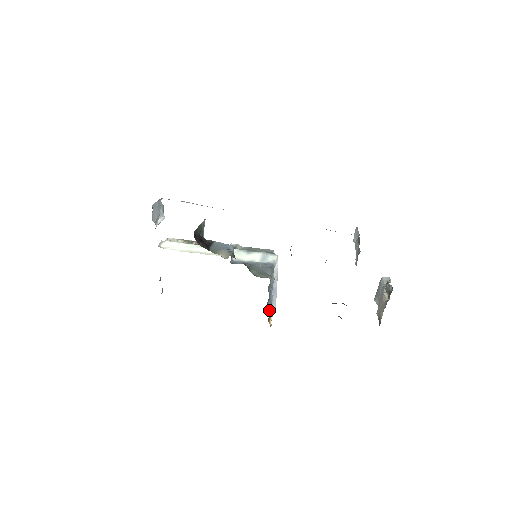
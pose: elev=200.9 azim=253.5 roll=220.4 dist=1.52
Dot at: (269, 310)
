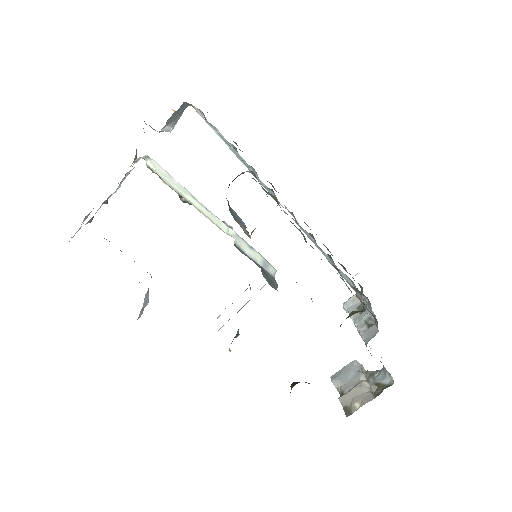
Dot at: occluded
